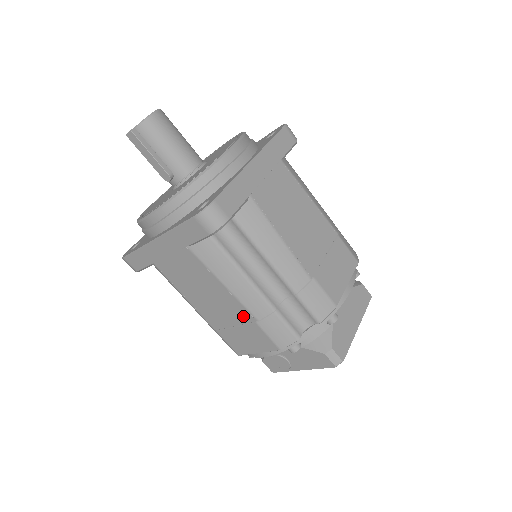
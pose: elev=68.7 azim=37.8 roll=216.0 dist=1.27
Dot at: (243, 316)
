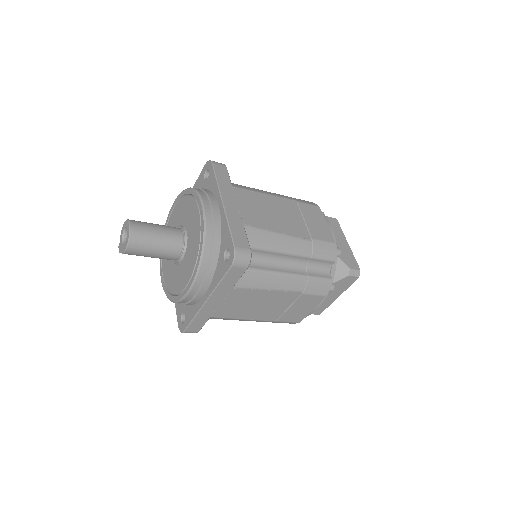
Dot at: occluded
